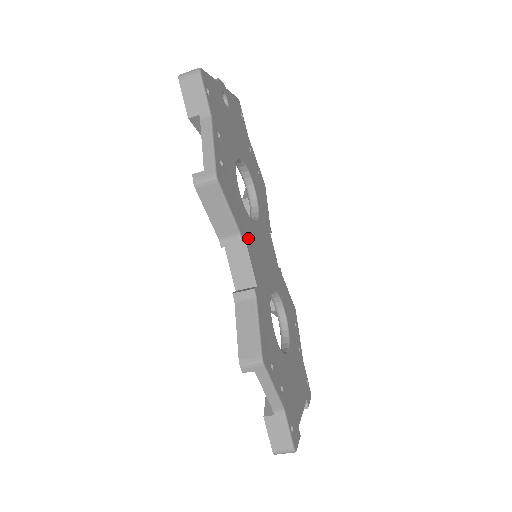
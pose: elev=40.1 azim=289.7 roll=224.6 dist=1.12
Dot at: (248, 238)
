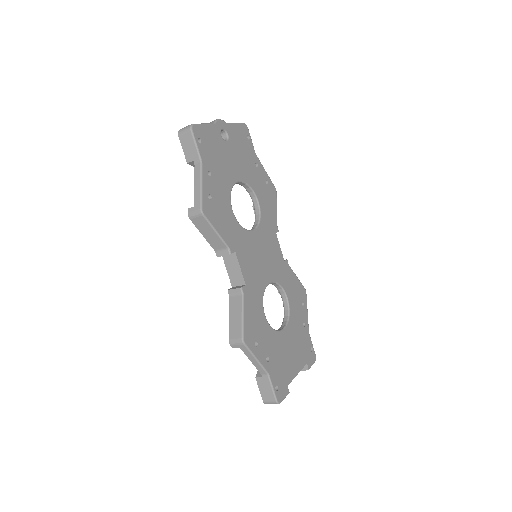
Dot at: (239, 248)
